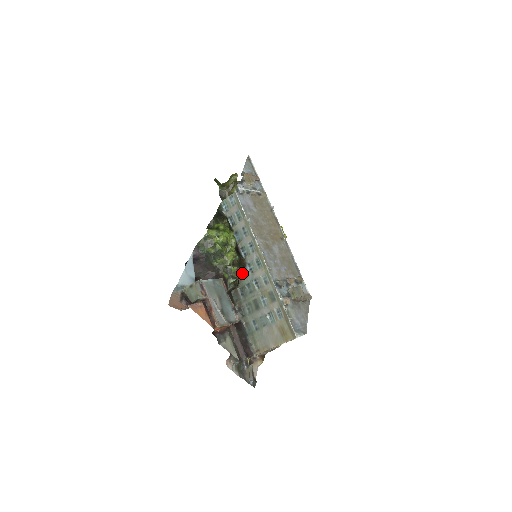
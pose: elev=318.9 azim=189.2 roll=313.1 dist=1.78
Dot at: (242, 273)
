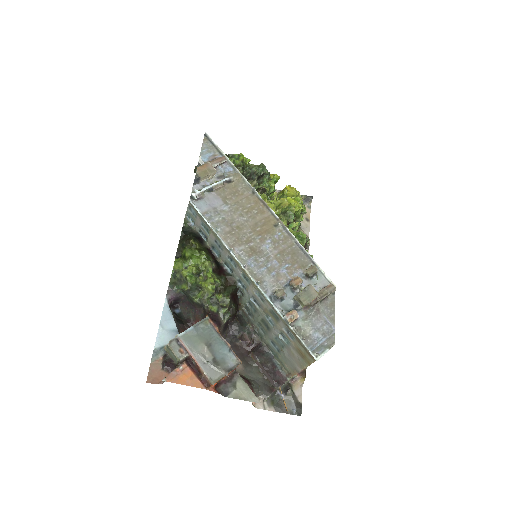
Dot at: (239, 291)
